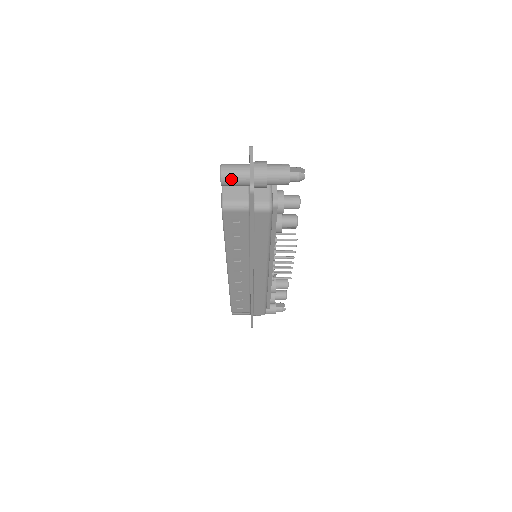
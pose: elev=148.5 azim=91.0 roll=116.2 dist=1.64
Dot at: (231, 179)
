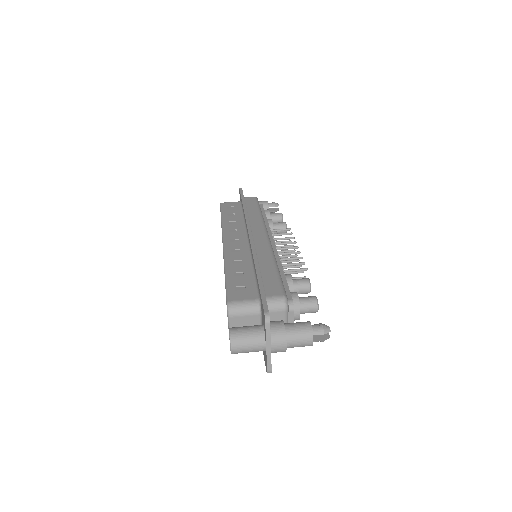
Dot at: (243, 352)
